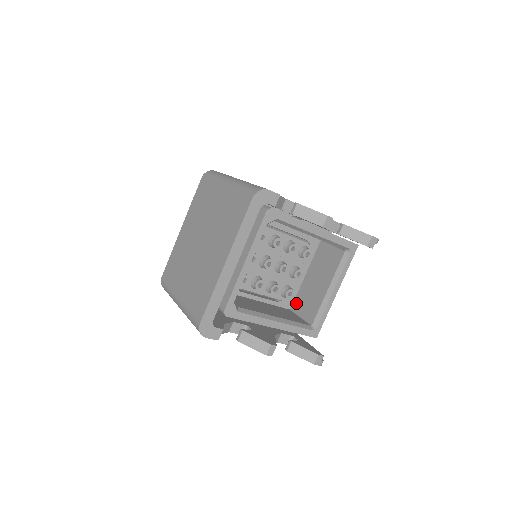
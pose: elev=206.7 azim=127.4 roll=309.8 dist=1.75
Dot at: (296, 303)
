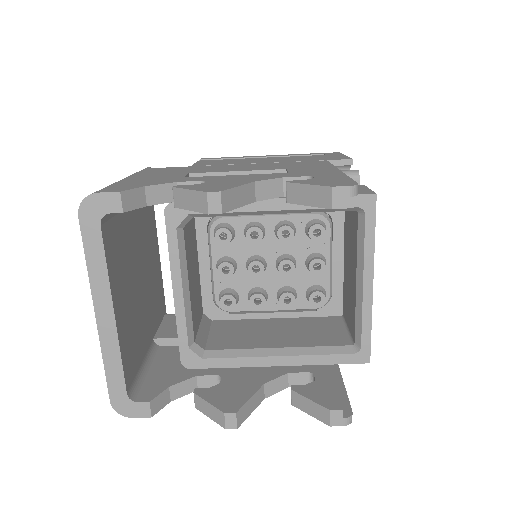
Dot at: (344, 306)
